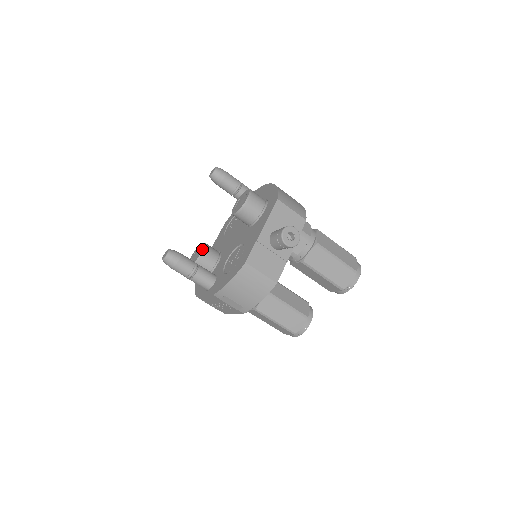
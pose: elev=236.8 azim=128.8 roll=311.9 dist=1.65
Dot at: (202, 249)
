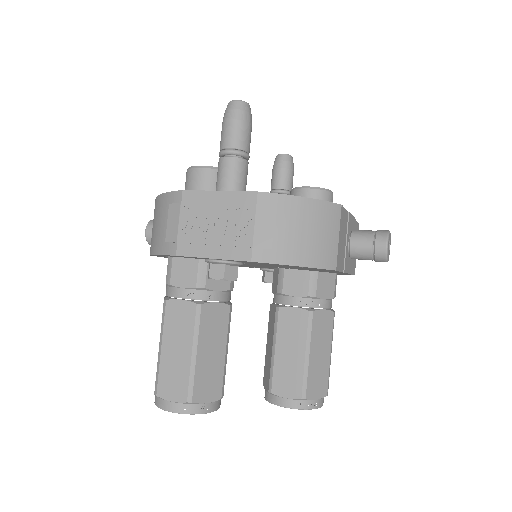
Dot at: occluded
